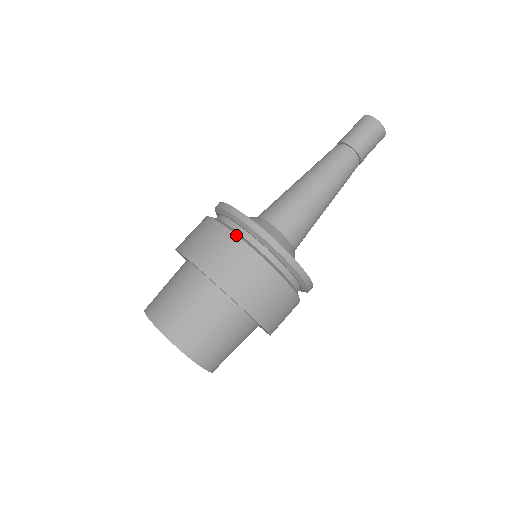
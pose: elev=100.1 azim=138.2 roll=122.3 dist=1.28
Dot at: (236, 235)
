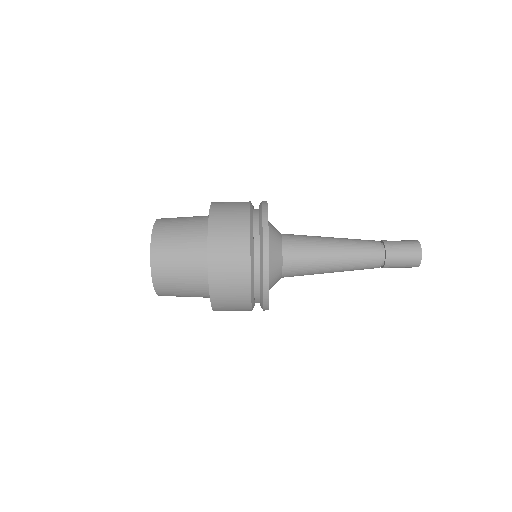
Dot at: (250, 253)
